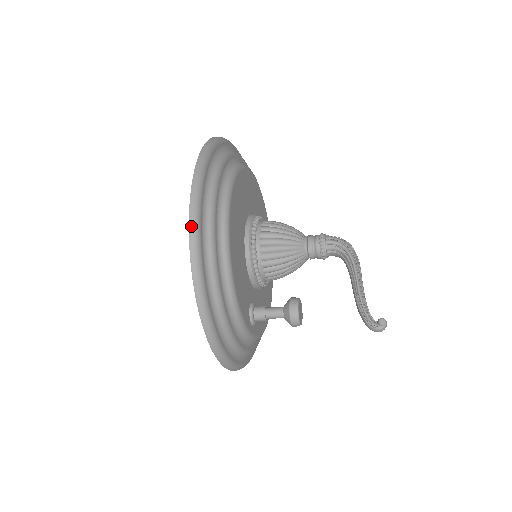
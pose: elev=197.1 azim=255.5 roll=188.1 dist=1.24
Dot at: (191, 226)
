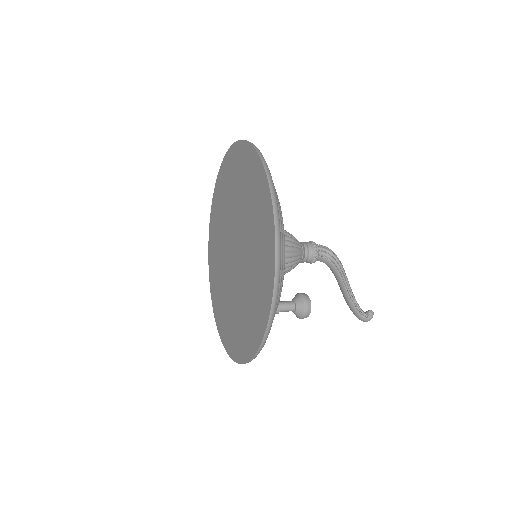
Dot at: (275, 212)
